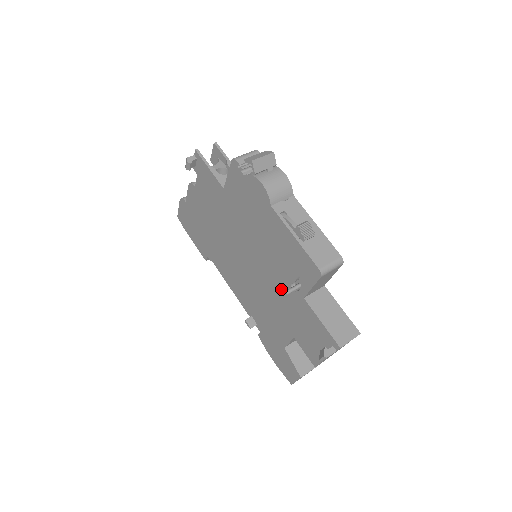
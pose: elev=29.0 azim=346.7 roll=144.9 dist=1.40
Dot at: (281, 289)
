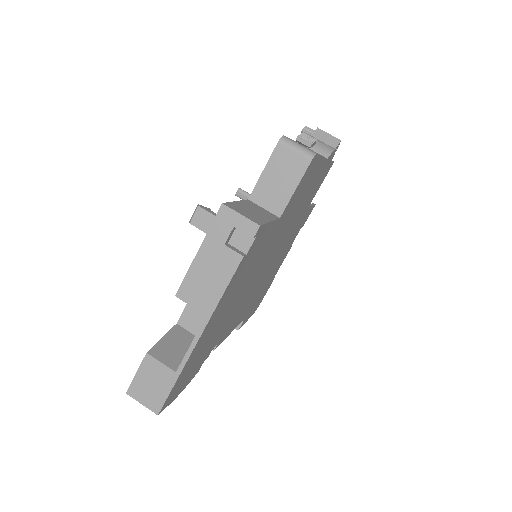
Dot at: occluded
